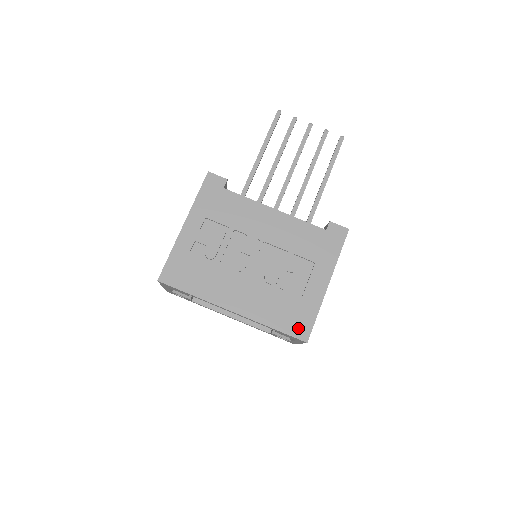
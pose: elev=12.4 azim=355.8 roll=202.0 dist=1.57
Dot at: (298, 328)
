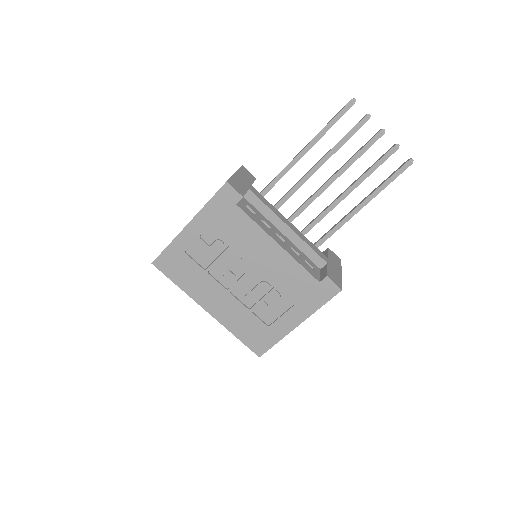
Dot at: (256, 345)
